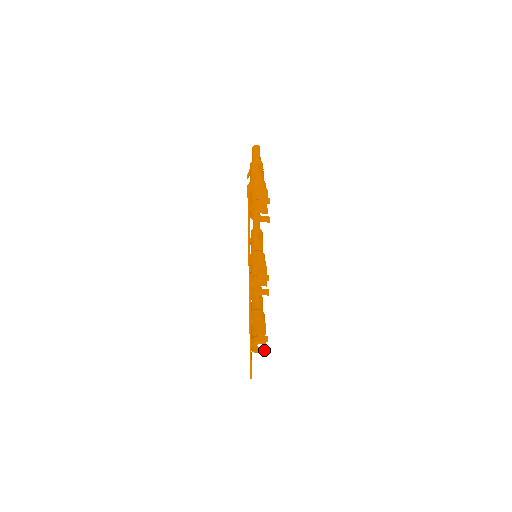
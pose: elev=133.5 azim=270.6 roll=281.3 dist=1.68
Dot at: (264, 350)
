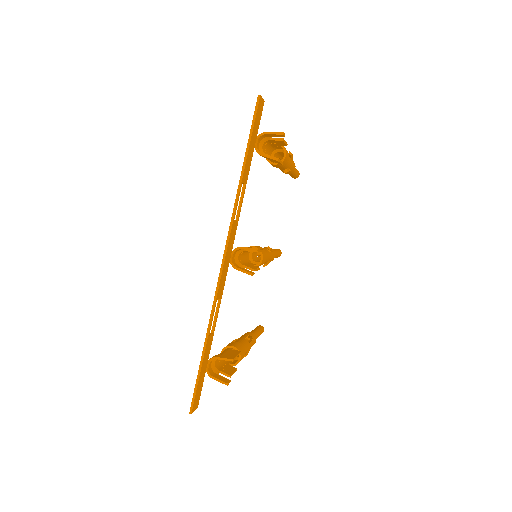
Dot at: (225, 379)
